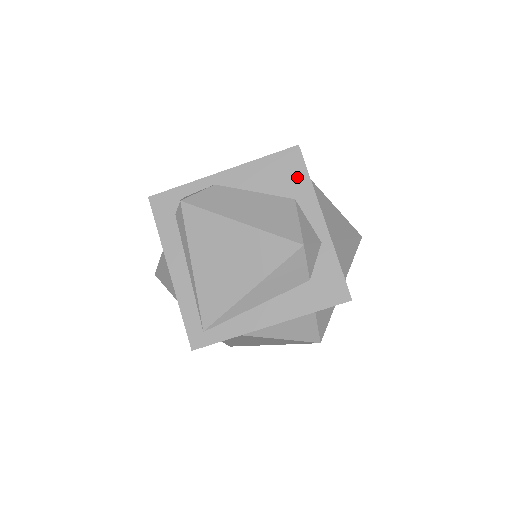
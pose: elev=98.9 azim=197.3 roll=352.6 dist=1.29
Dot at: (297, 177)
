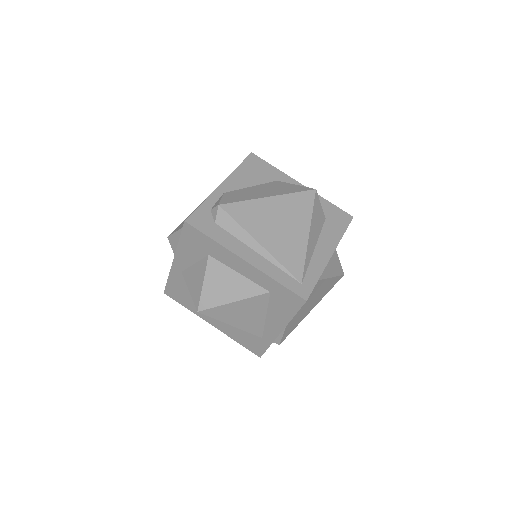
Dot at: (267, 169)
